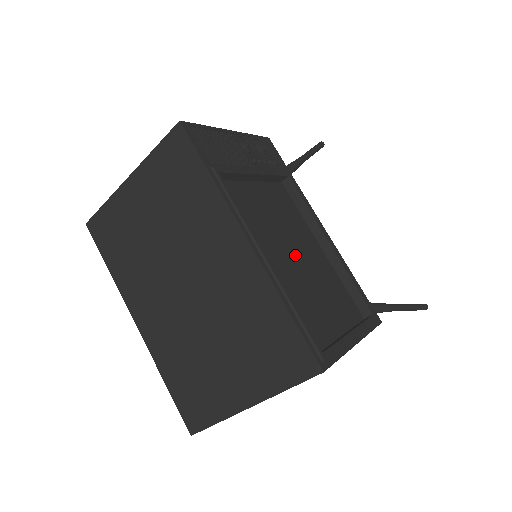
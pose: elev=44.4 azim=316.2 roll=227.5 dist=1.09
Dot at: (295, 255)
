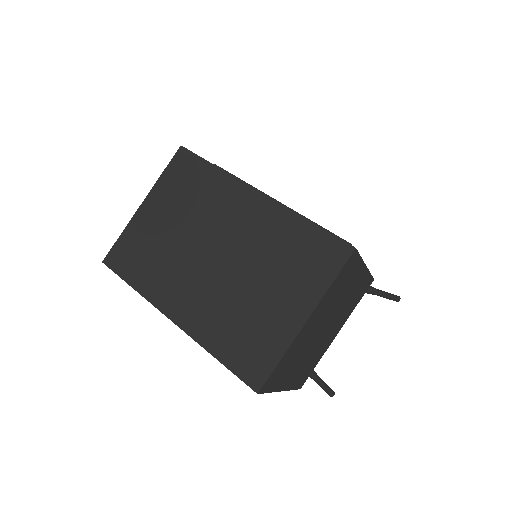
Dot at: occluded
